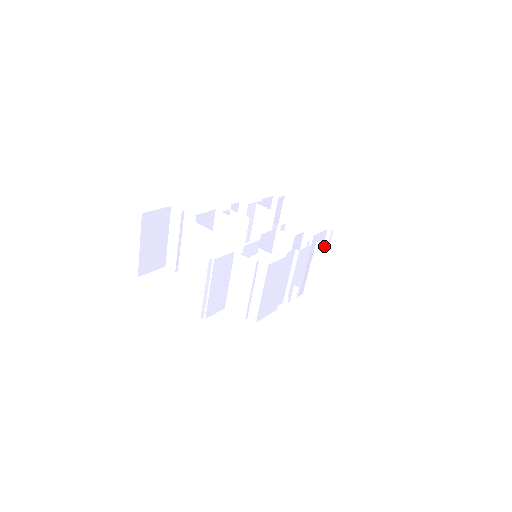
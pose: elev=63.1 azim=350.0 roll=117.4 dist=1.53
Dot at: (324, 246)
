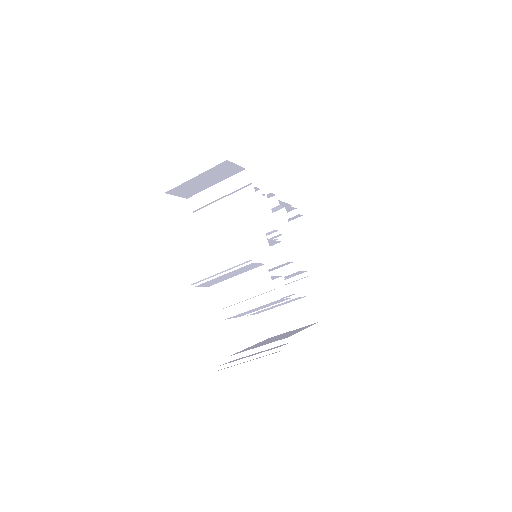
Dot at: (312, 304)
